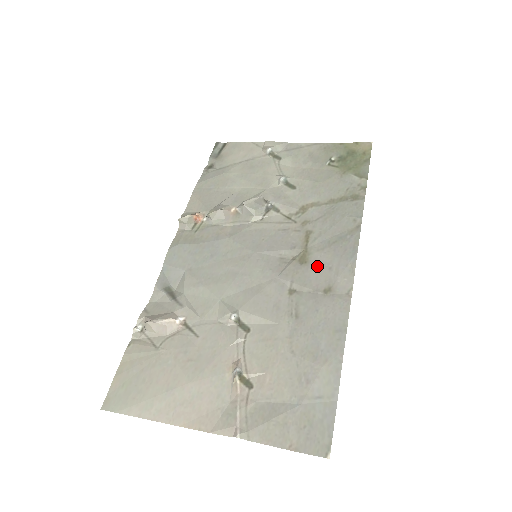
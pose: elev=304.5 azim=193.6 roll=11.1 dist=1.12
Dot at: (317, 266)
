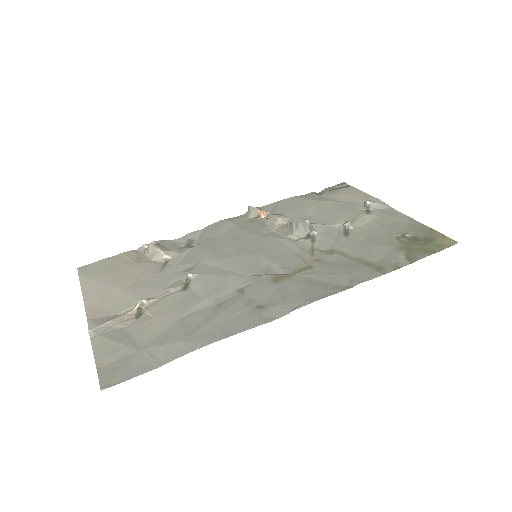
Dot at: (279, 289)
